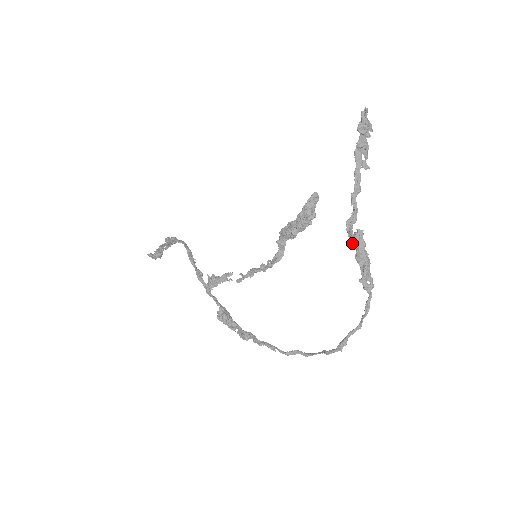
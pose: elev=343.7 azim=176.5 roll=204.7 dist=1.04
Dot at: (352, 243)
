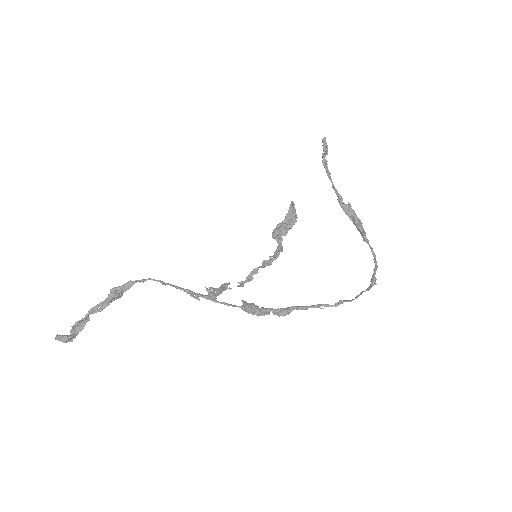
Dot at: (346, 213)
